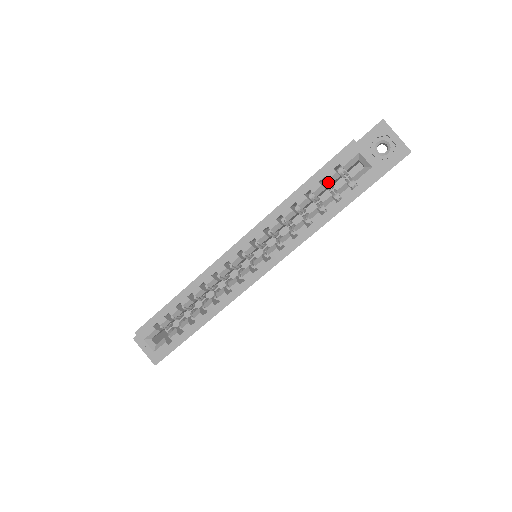
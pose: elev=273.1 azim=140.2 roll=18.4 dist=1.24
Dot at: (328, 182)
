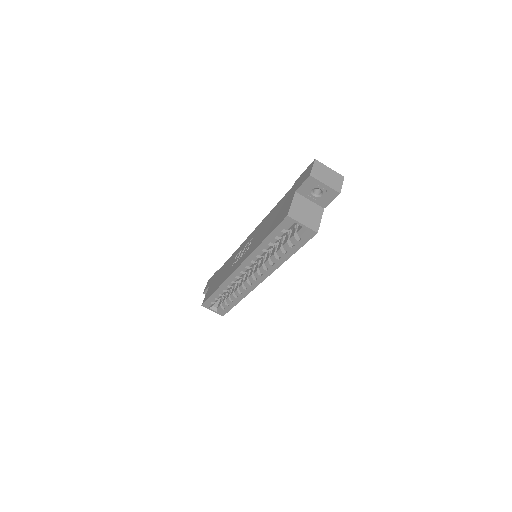
Dot at: occluded
